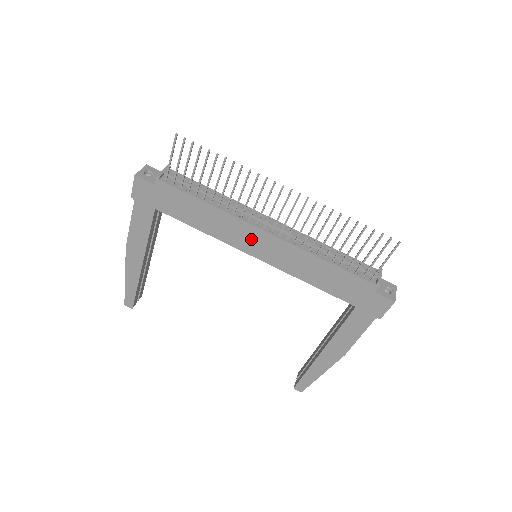
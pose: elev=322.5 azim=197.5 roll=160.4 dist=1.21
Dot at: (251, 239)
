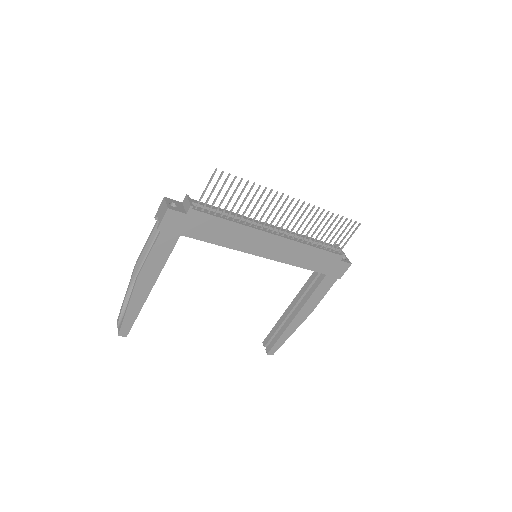
Dot at: (262, 243)
